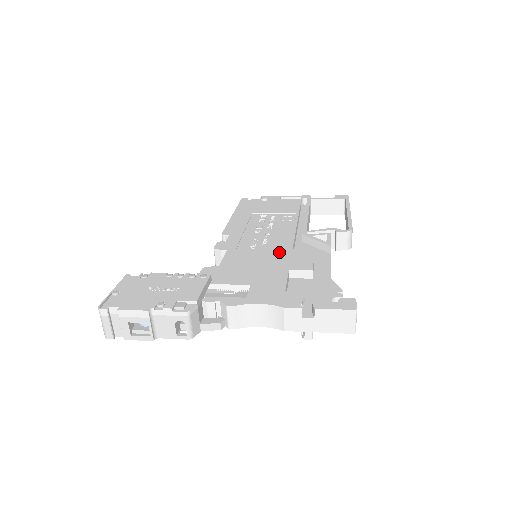
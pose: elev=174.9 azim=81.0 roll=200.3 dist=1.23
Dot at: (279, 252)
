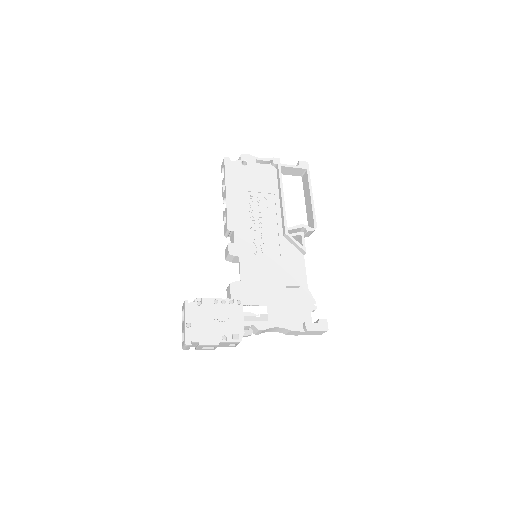
Dot at: (275, 261)
